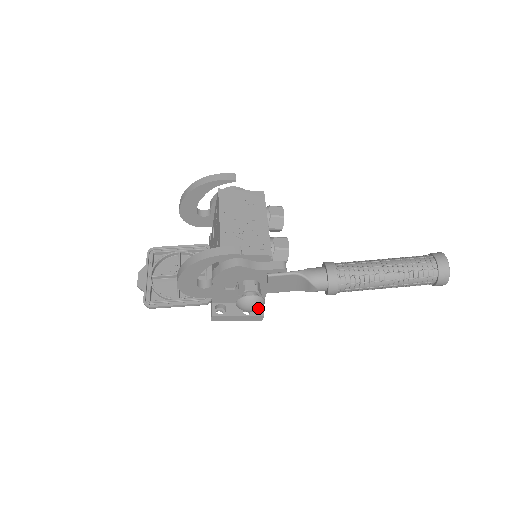
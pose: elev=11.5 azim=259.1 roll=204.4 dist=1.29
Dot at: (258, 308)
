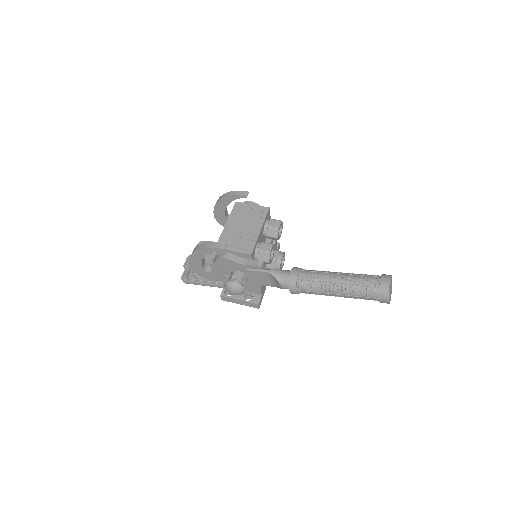
Dot at: (238, 293)
